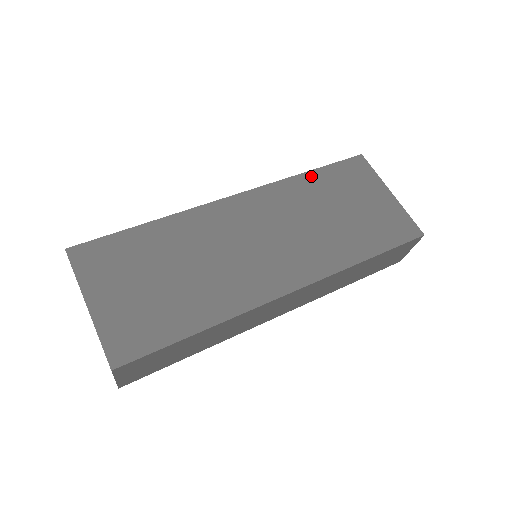
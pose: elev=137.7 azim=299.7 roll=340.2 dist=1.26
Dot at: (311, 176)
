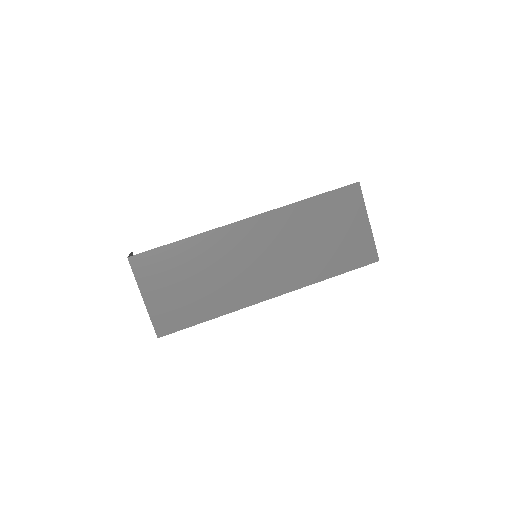
Dot at: (310, 203)
